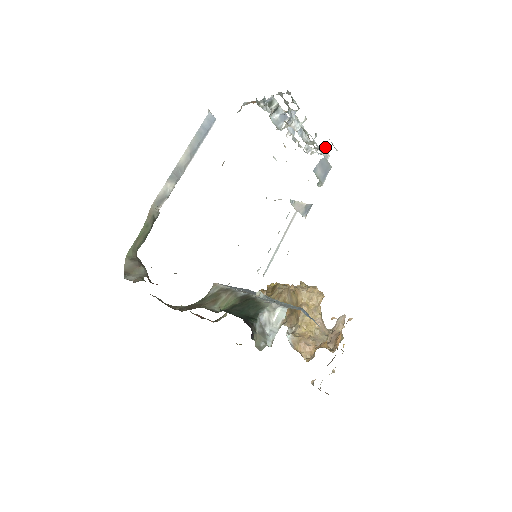
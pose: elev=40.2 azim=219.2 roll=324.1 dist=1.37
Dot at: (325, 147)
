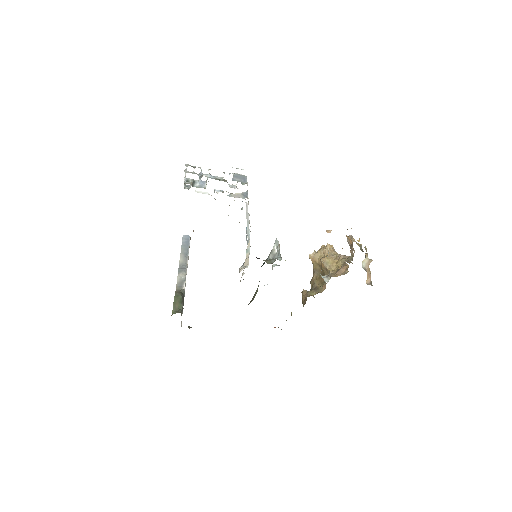
Dot at: occluded
